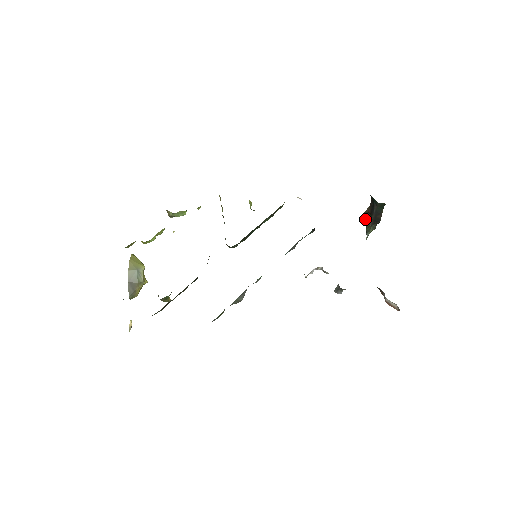
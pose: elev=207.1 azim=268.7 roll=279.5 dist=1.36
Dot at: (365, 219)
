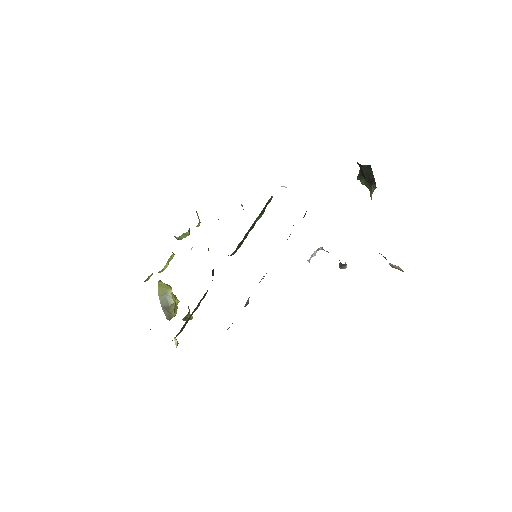
Dot at: (362, 182)
